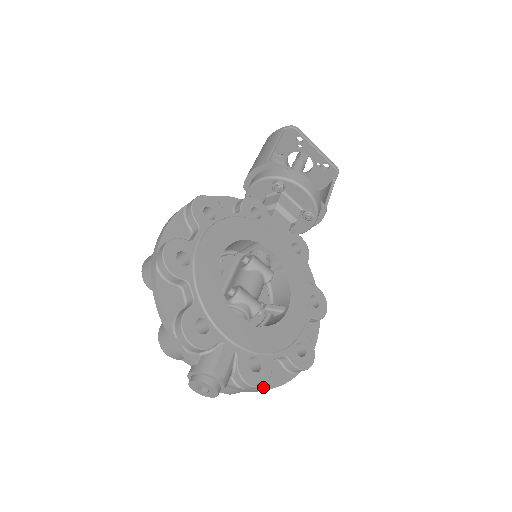
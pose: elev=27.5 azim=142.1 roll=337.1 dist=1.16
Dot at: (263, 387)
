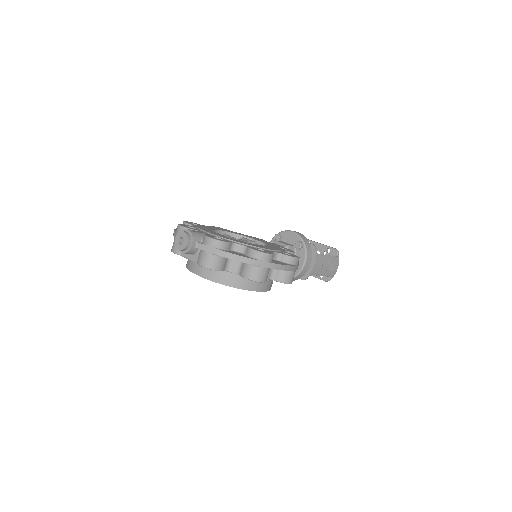
Dot at: (224, 251)
